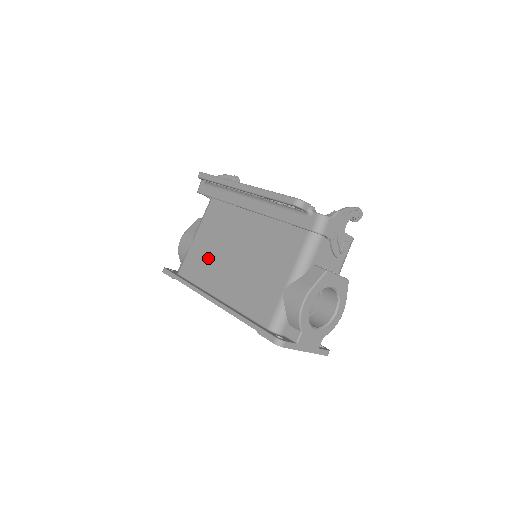
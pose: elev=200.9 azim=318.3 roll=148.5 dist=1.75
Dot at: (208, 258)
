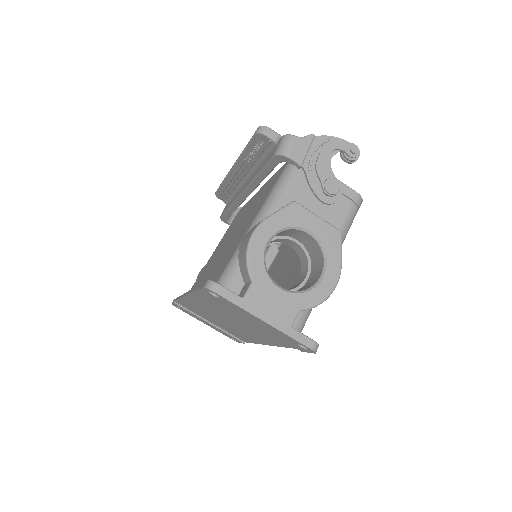
Dot at: (207, 268)
